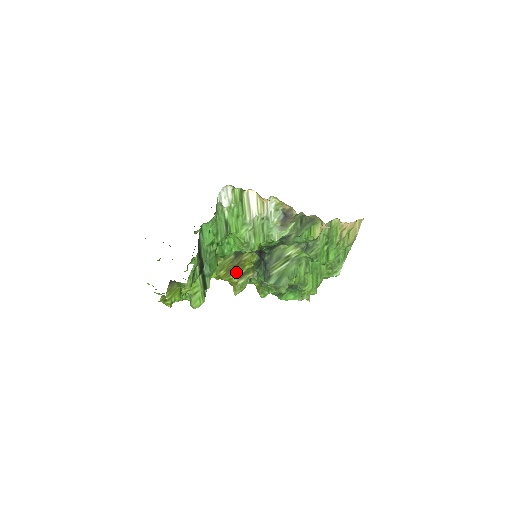
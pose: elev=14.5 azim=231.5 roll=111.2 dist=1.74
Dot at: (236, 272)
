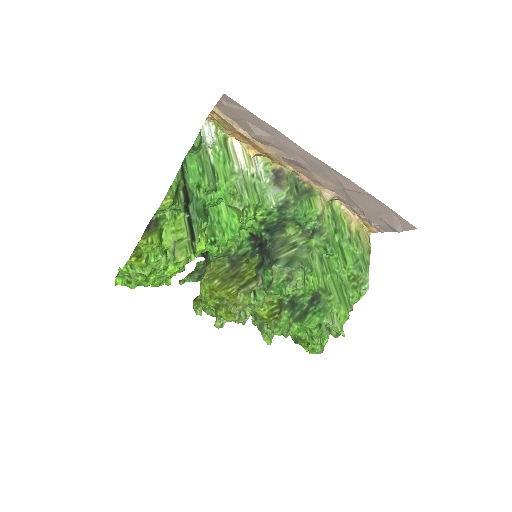
Dot at: (234, 284)
